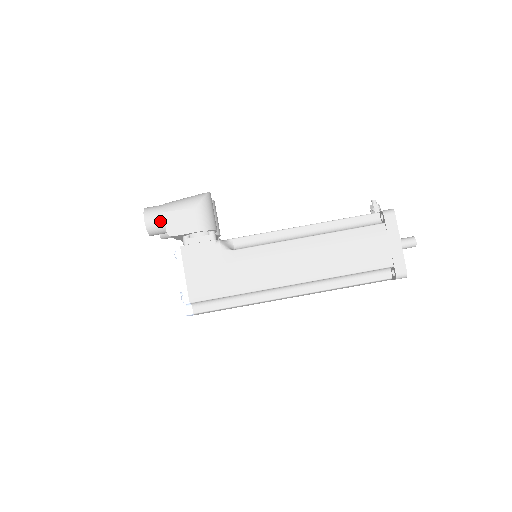
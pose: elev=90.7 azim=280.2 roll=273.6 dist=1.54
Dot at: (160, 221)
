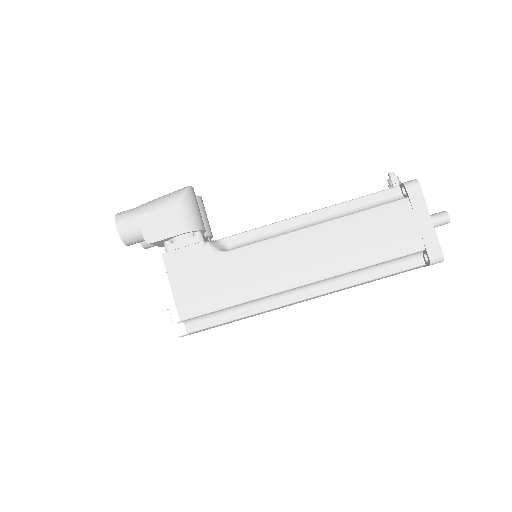
Dot at: (135, 227)
